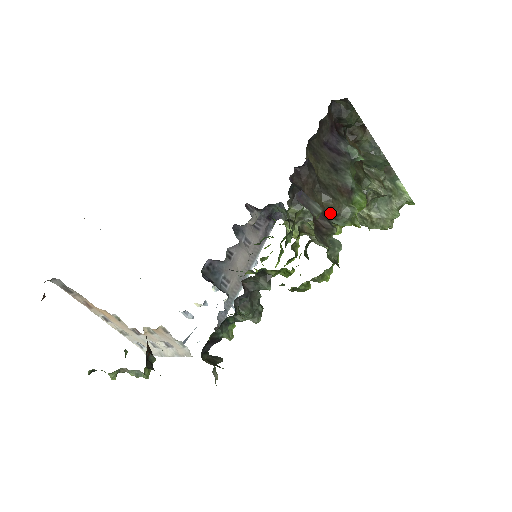
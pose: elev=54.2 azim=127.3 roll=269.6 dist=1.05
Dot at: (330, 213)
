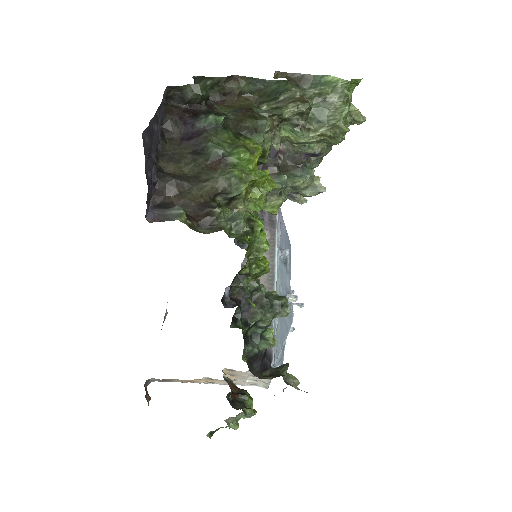
Dot at: (218, 194)
